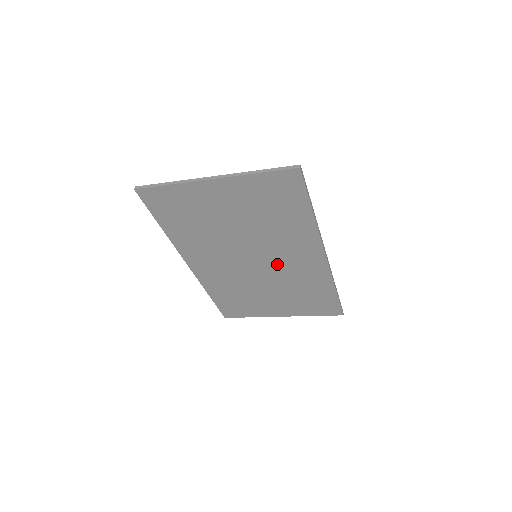
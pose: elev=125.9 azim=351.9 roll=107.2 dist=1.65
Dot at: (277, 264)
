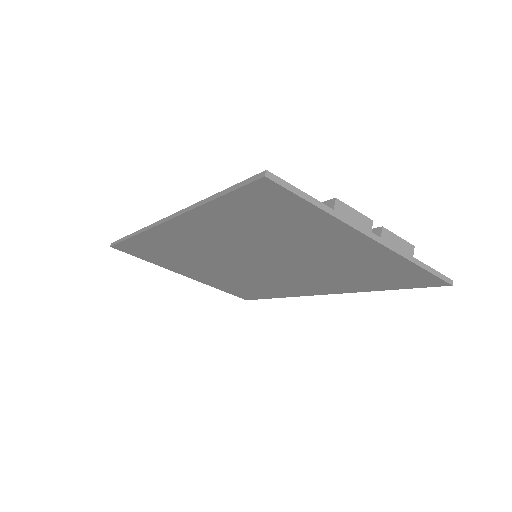
Dot at: (270, 274)
